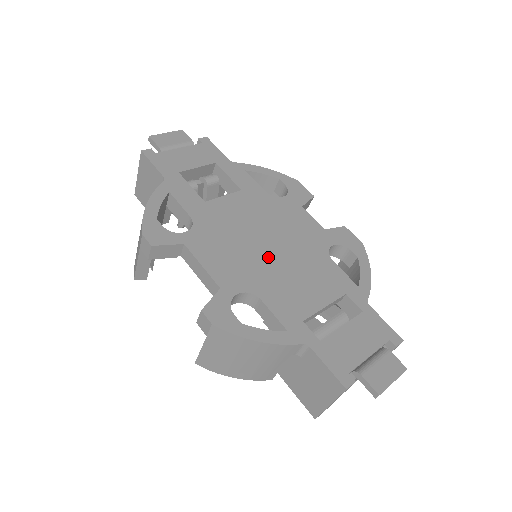
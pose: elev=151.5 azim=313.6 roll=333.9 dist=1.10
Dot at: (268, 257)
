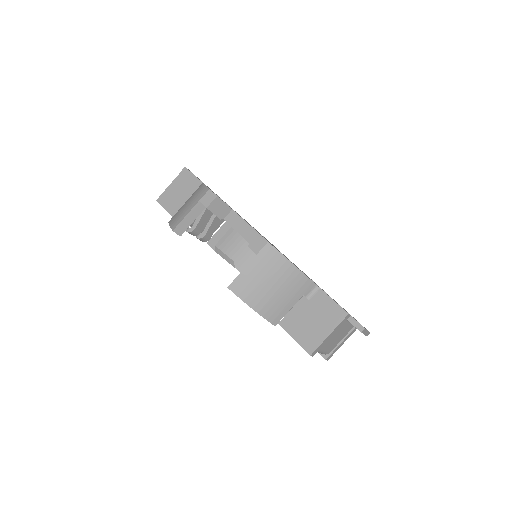
Dot at: occluded
